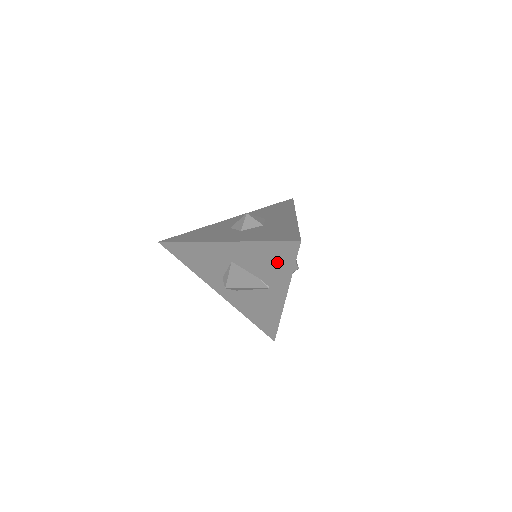
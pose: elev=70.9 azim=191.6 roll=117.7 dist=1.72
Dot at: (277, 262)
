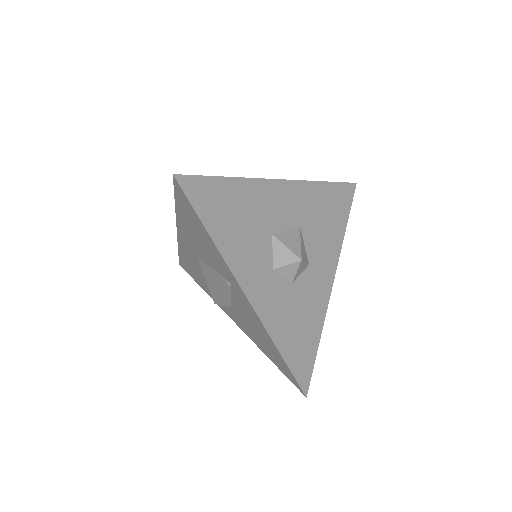
Dot at: (199, 231)
